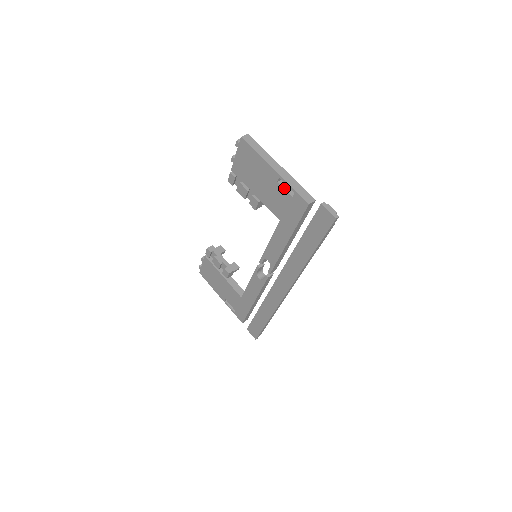
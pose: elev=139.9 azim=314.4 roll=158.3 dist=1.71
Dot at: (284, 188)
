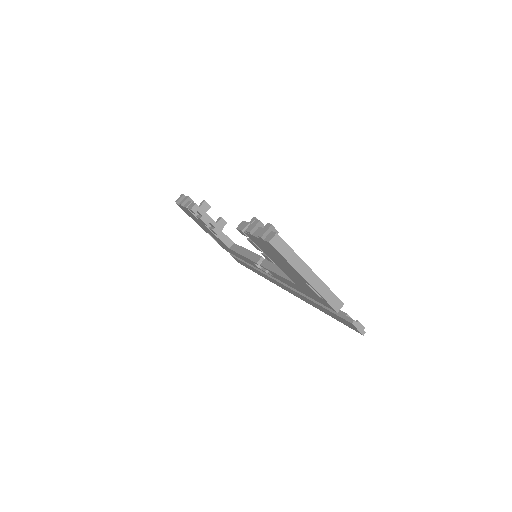
Dot at: (312, 289)
